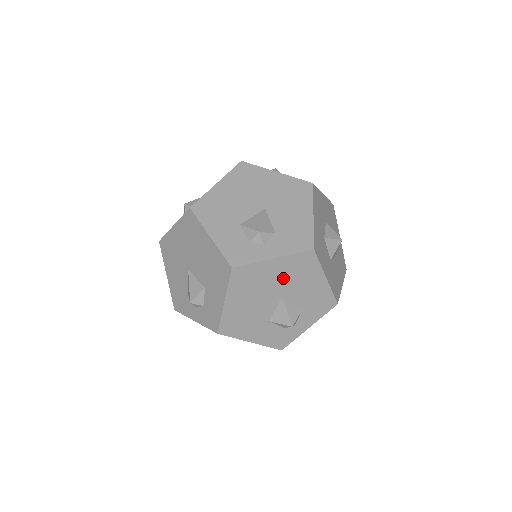
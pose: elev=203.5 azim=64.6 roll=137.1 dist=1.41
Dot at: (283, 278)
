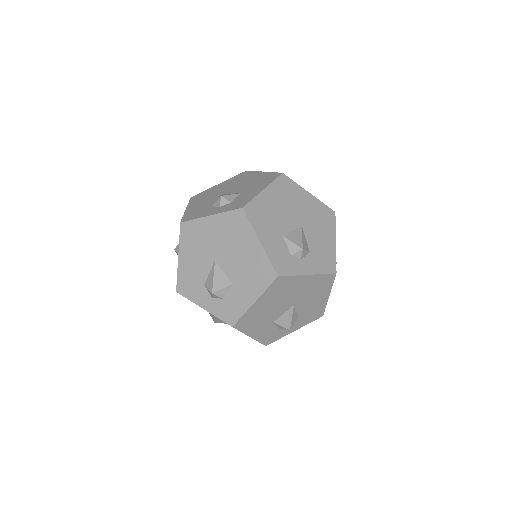
Dot at: (309, 212)
